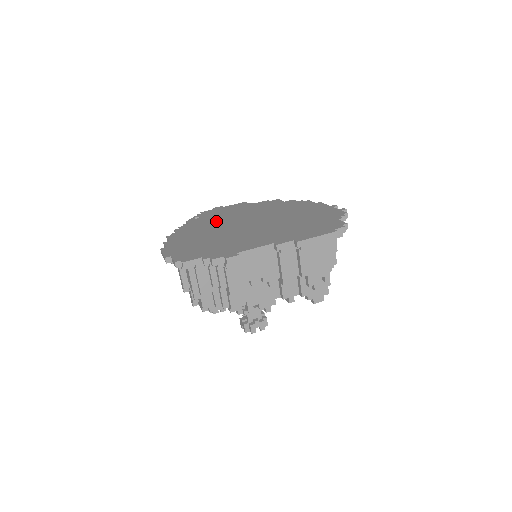
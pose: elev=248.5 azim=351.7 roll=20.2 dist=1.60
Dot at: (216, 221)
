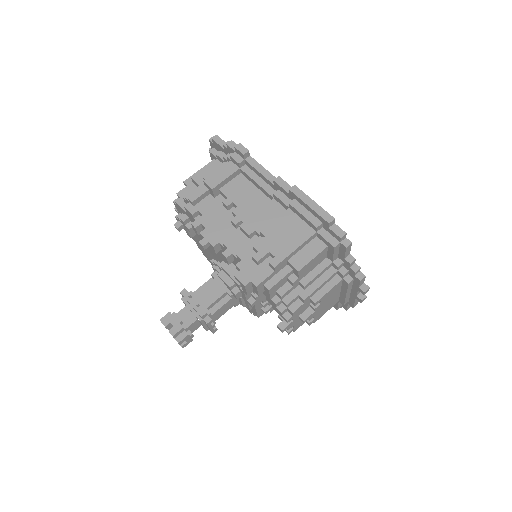
Dot at: occluded
